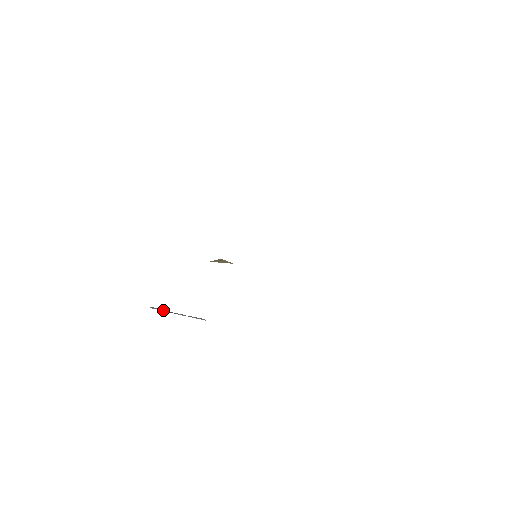
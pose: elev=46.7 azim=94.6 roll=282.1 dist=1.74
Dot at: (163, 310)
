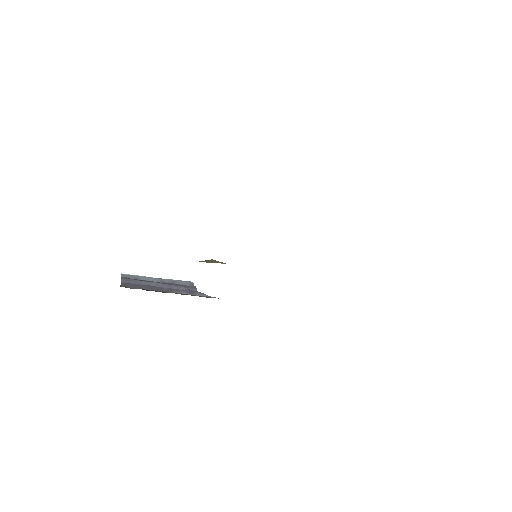
Dot at: (138, 279)
